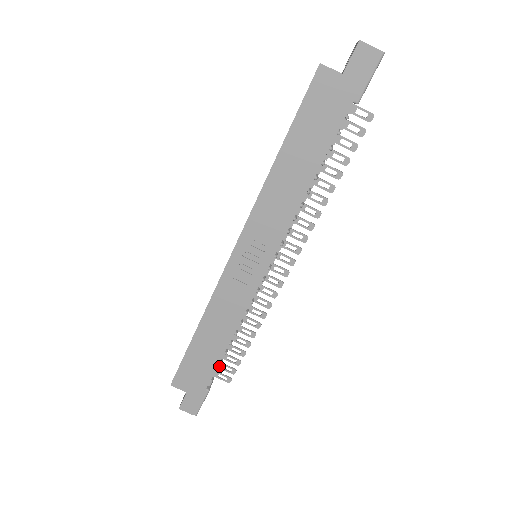
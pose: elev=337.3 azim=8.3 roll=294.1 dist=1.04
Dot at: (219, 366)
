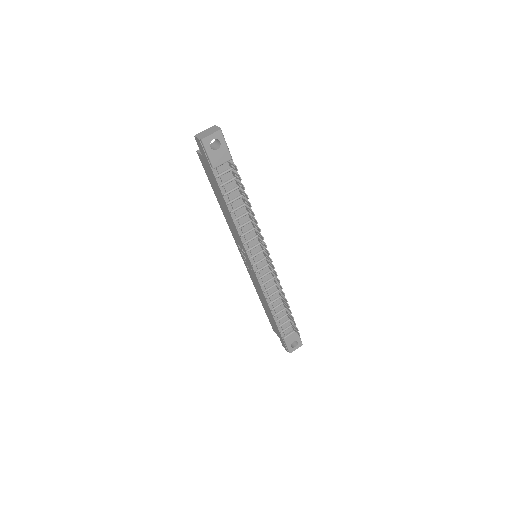
Dot at: (280, 323)
